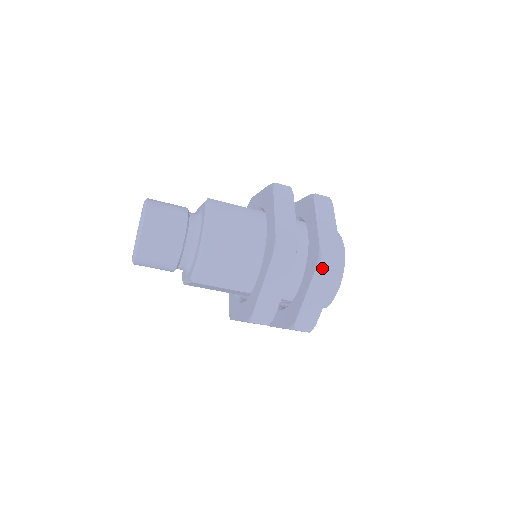
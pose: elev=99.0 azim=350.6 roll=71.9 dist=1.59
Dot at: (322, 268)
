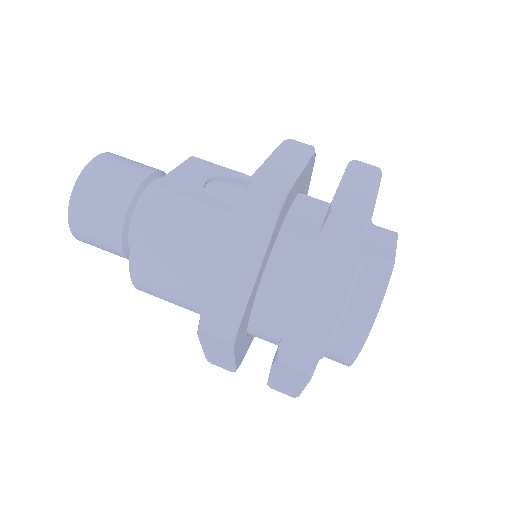
Dot at: (282, 368)
